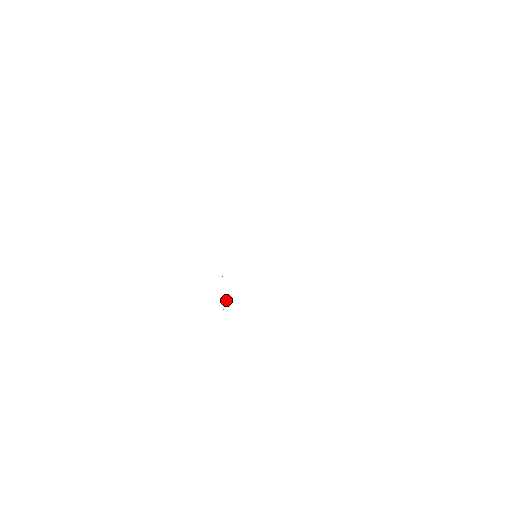
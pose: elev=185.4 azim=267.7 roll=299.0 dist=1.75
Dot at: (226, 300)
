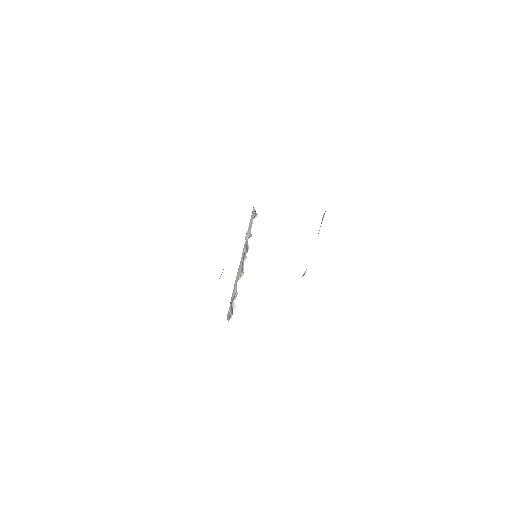
Dot at: (233, 304)
